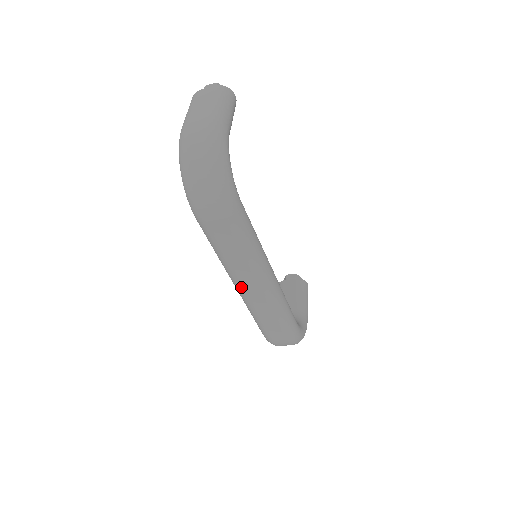
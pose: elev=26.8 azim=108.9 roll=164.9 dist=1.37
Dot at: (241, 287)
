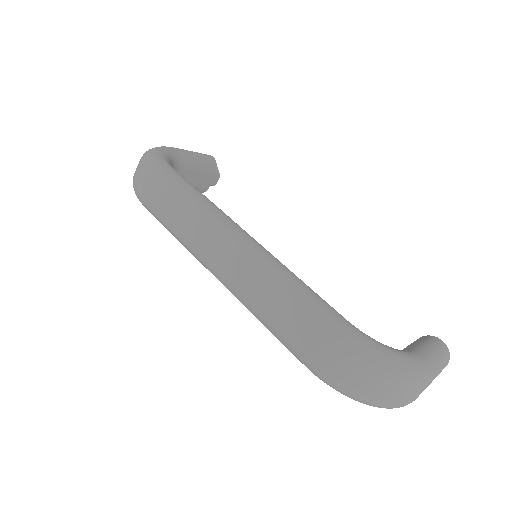
Dot at: (212, 266)
